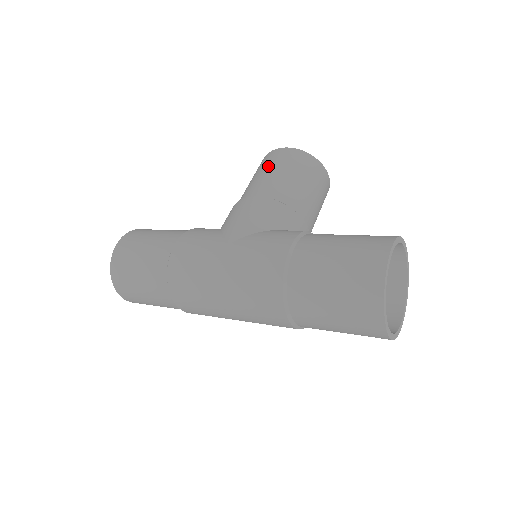
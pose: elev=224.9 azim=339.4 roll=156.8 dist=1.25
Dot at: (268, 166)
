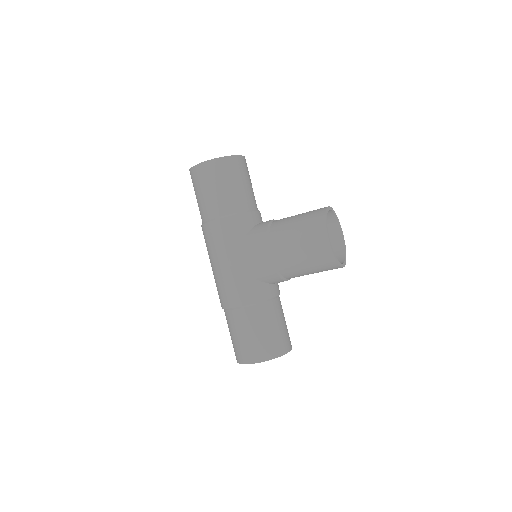
Dot at: (304, 240)
